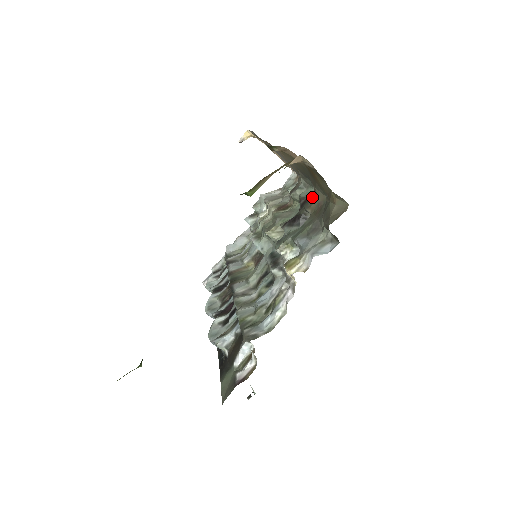
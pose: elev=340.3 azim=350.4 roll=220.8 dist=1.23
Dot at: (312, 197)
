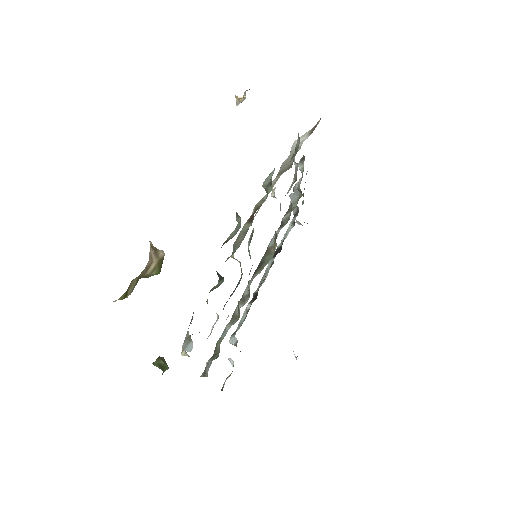
Dot at: occluded
